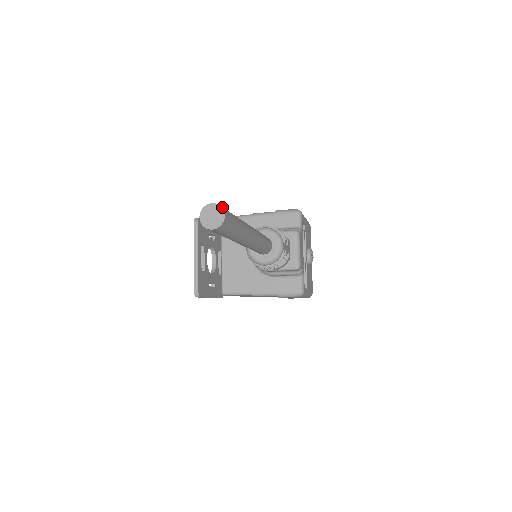
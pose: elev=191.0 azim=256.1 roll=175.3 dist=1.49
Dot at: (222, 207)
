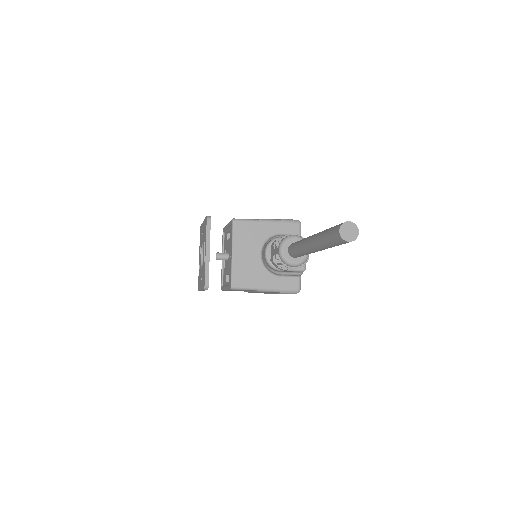
Dot at: (355, 225)
